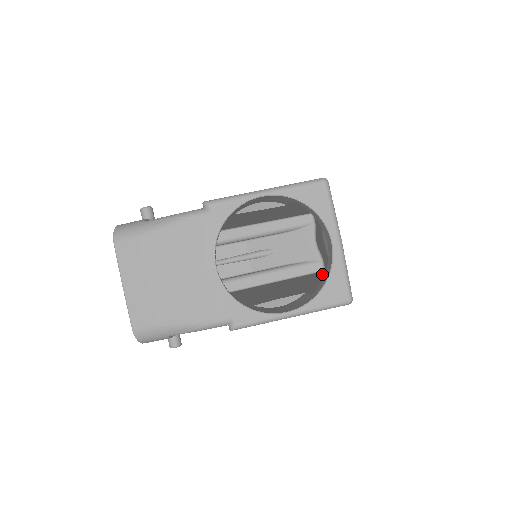
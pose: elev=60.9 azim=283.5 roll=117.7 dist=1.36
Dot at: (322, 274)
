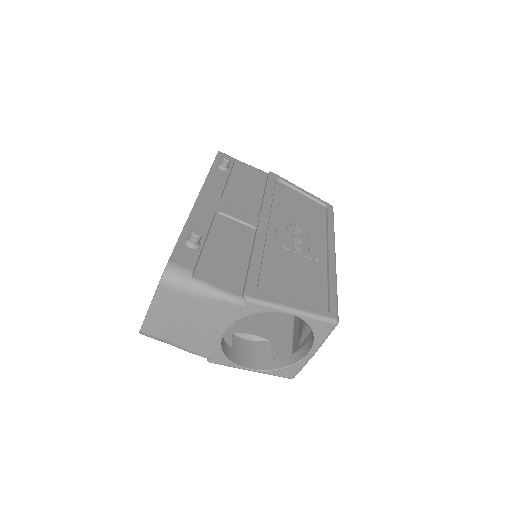
Dot at: occluded
